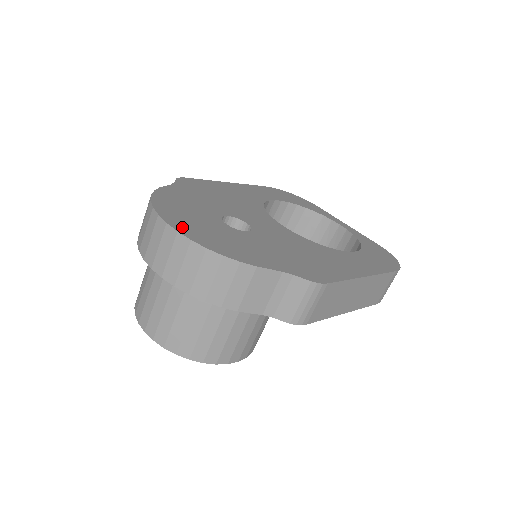
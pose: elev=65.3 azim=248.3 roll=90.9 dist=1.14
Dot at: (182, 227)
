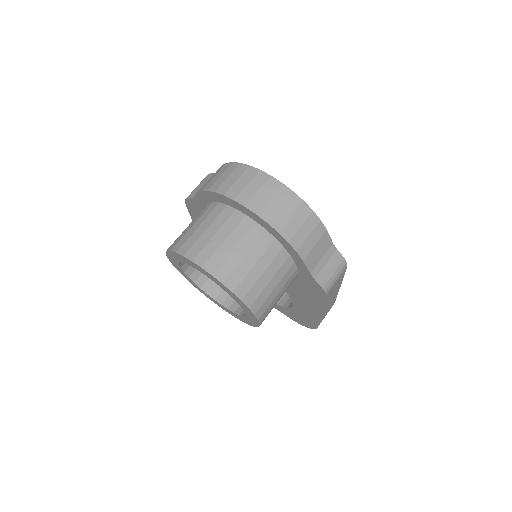
Dot at: occluded
